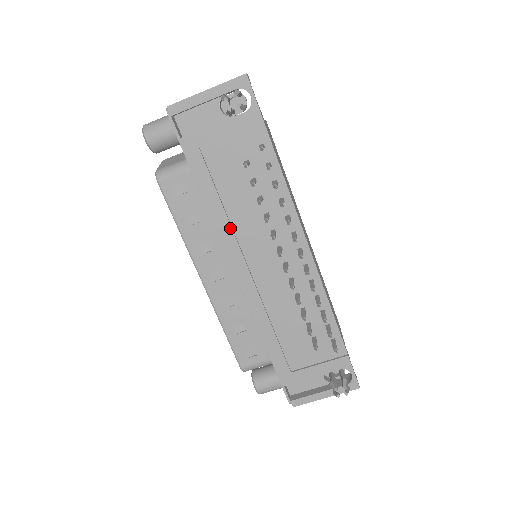
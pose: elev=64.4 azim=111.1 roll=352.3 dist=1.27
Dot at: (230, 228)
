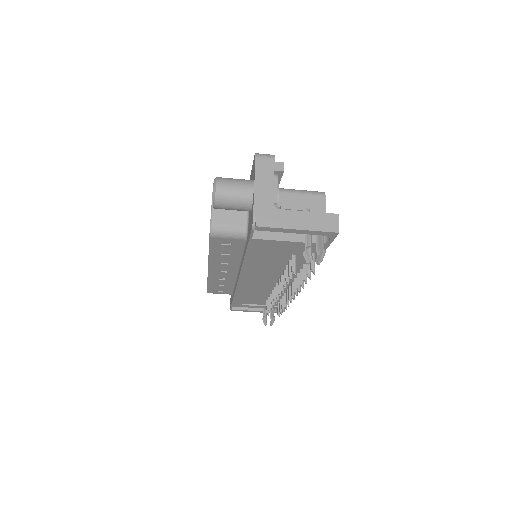
Dot at: (253, 270)
